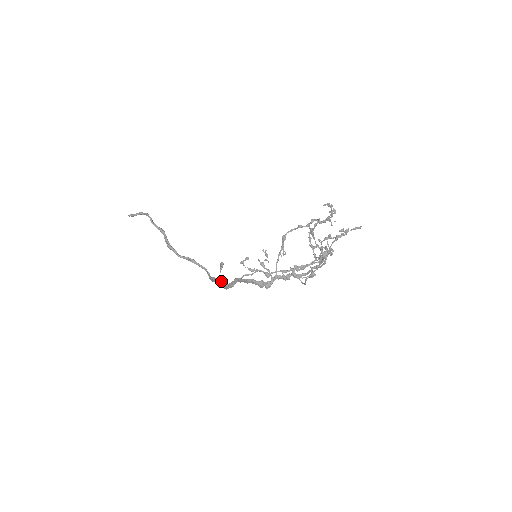
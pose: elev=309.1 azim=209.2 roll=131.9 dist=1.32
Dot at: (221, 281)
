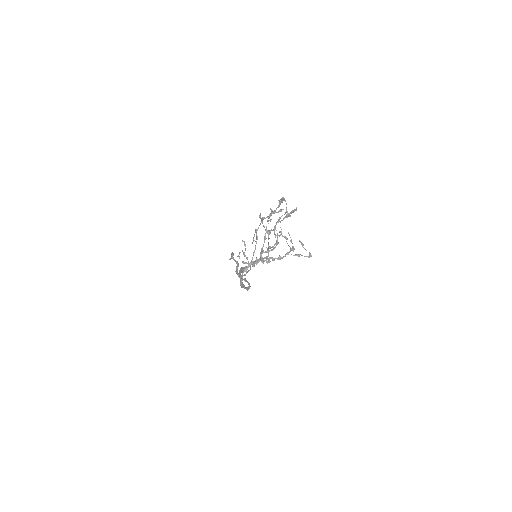
Dot at: occluded
